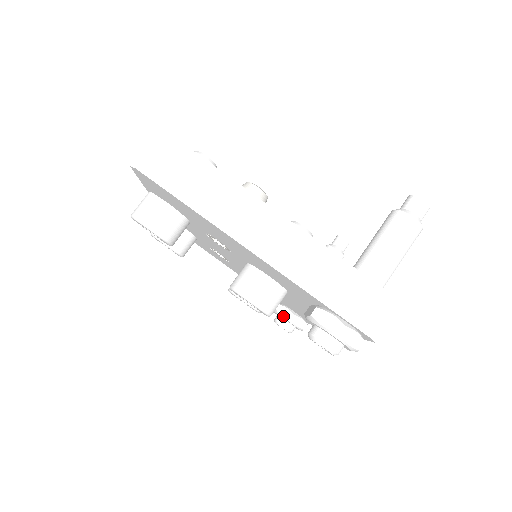
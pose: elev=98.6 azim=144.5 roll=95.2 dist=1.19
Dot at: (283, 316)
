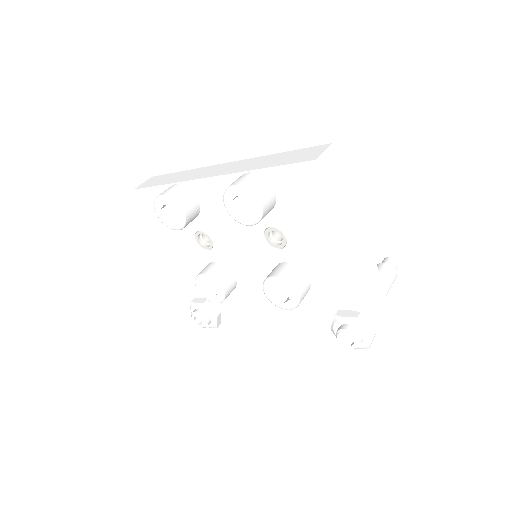
Dot at: (211, 311)
